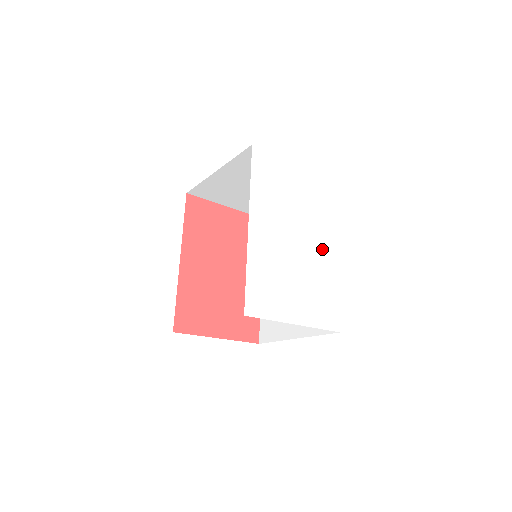
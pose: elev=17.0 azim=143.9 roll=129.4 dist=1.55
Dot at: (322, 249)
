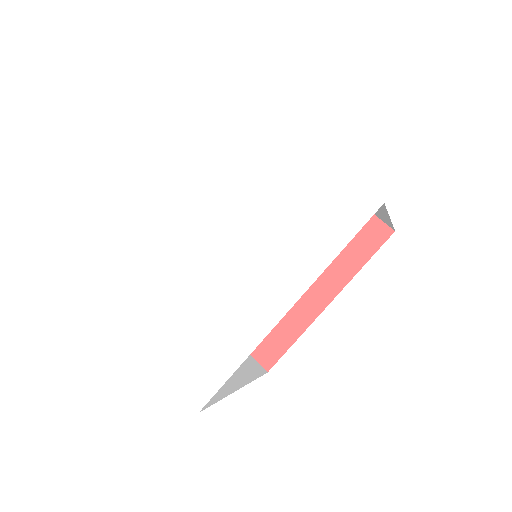
Dot at: (256, 288)
